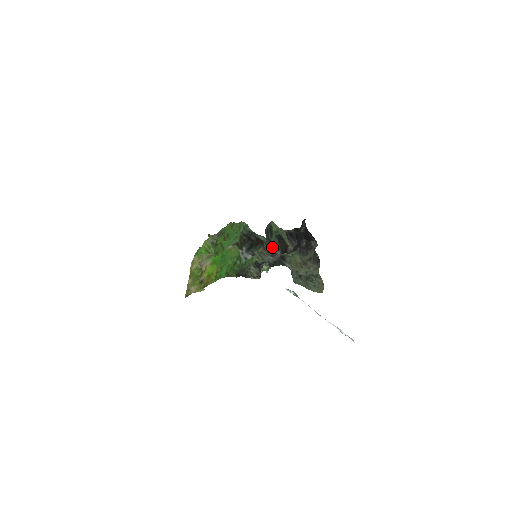
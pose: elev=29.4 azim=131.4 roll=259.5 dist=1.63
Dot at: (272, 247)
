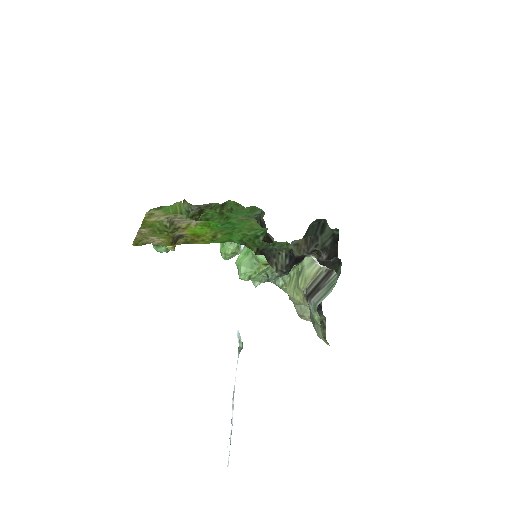
Dot at: (317, 246)
